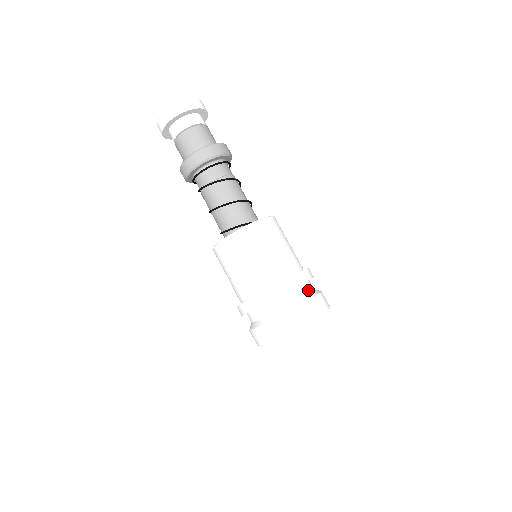
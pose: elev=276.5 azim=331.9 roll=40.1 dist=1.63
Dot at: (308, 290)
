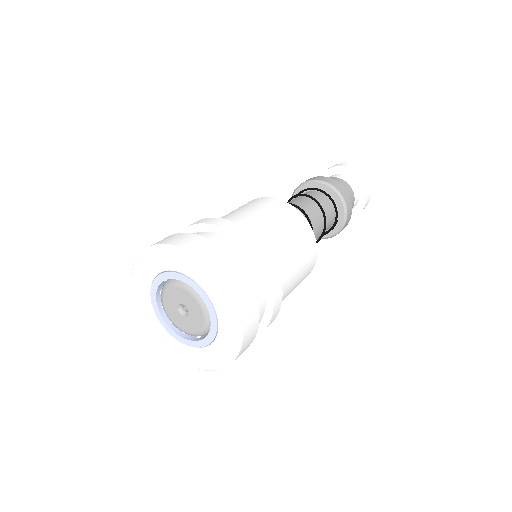
Dot at: (222, 245)
